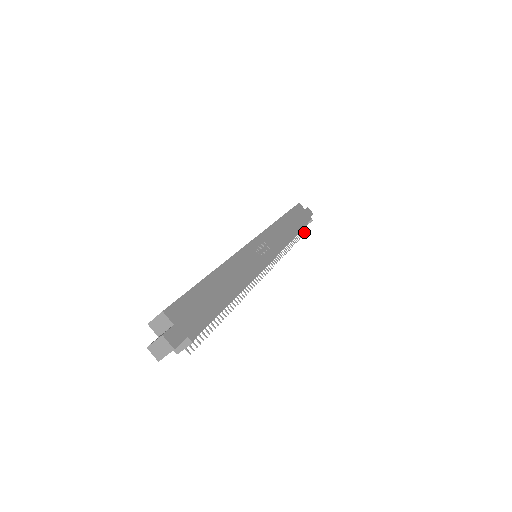
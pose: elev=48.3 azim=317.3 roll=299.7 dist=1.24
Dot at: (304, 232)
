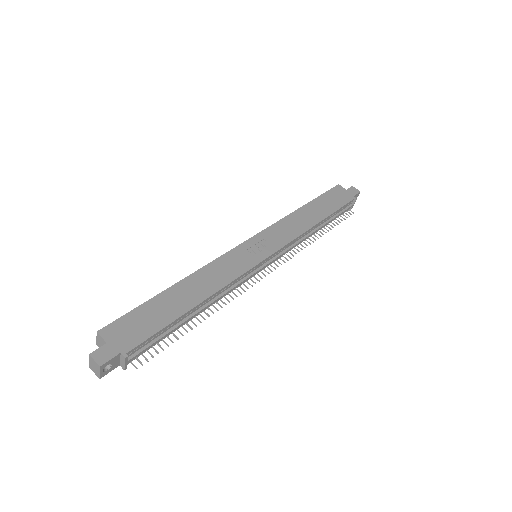
Dot at: (348, 215)
